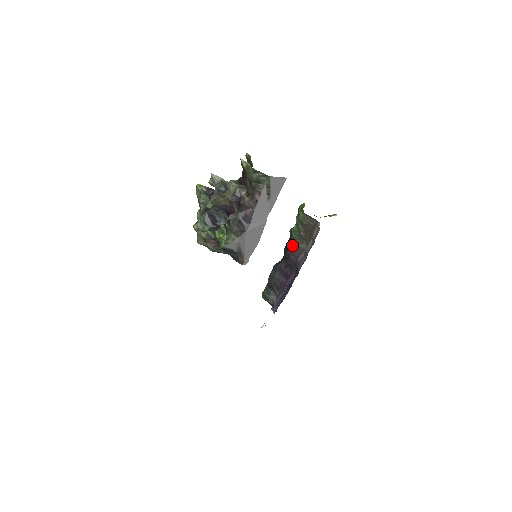
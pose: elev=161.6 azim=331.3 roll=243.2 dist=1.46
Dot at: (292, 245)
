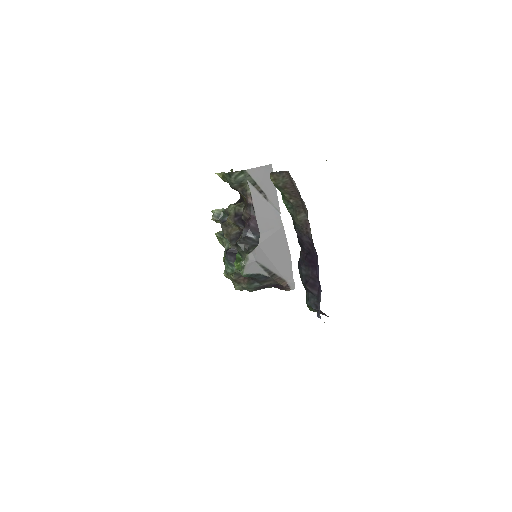
Dot at: (295, 224)
